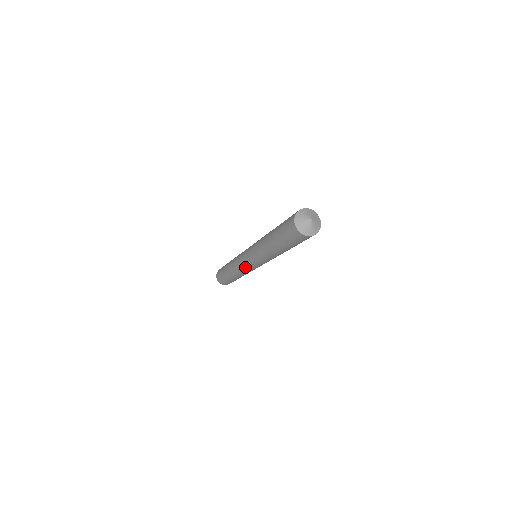
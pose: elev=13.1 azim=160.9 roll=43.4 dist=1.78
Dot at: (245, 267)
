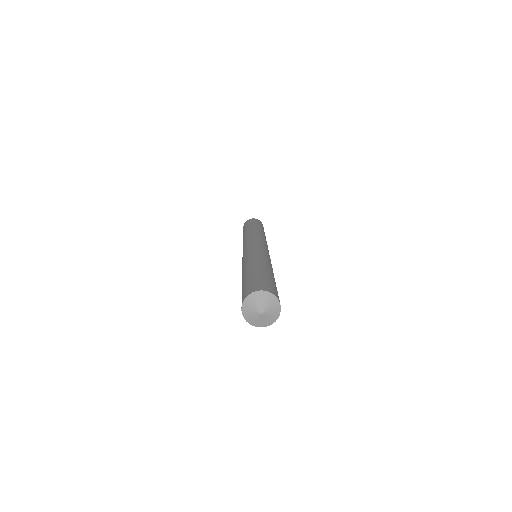
Dot at: occluded
